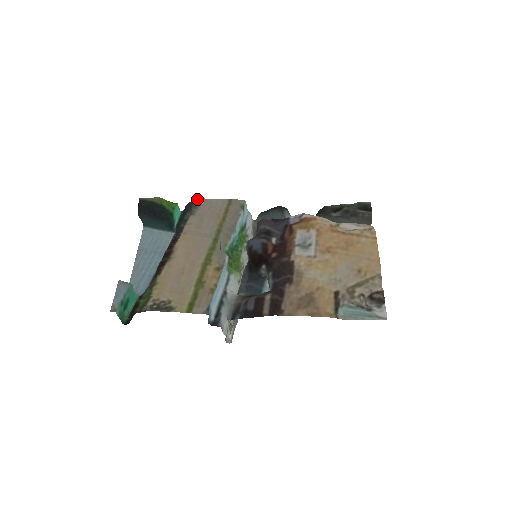
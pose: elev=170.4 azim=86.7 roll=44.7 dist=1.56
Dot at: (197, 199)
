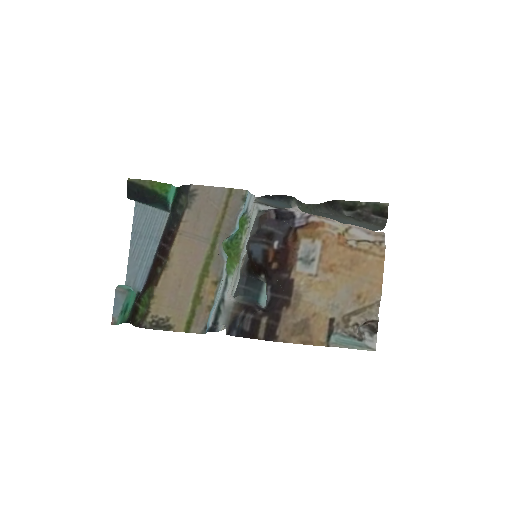
Dot at: (193, 185)
